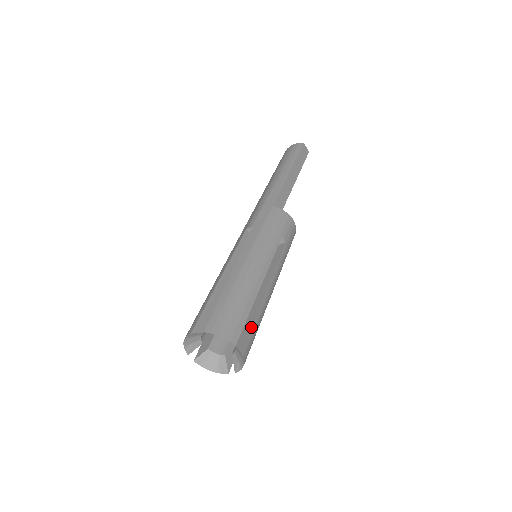
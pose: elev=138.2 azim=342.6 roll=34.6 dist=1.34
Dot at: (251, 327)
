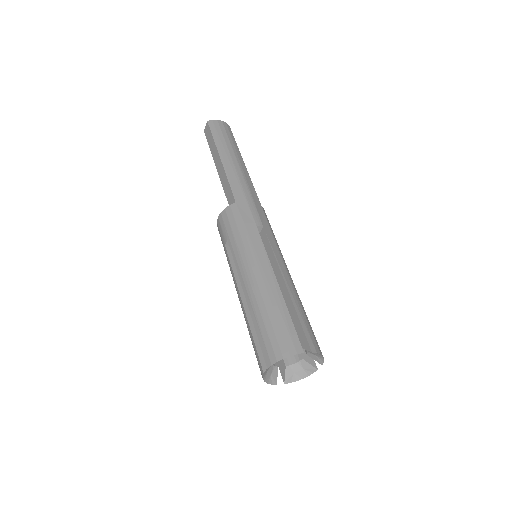
Dot at: occluded
